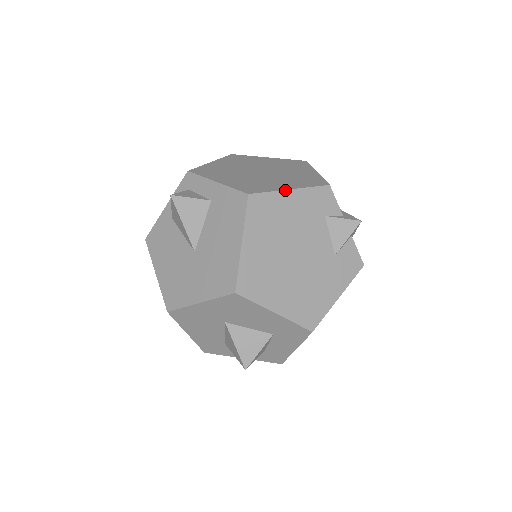
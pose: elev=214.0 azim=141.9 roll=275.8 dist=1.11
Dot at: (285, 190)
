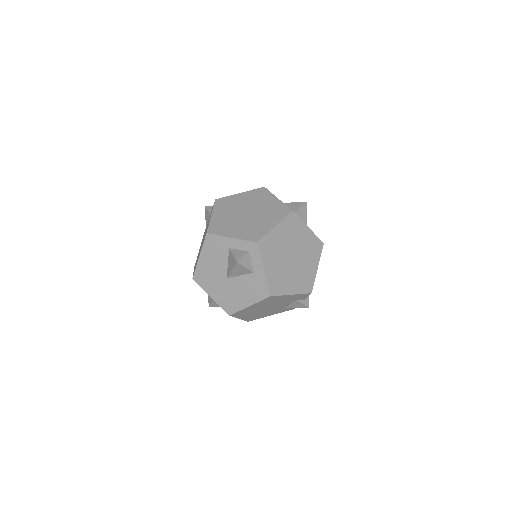
Dot at: (289, 295)
